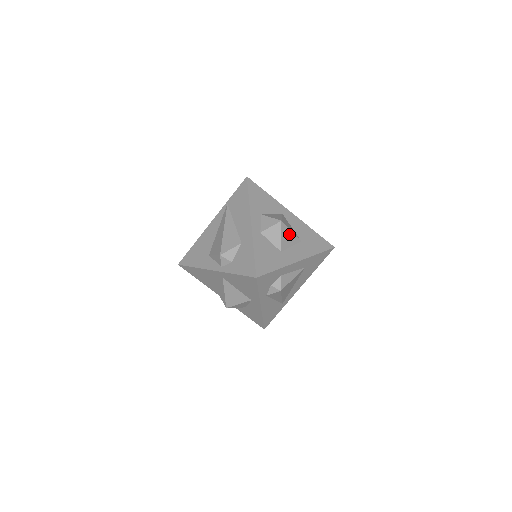
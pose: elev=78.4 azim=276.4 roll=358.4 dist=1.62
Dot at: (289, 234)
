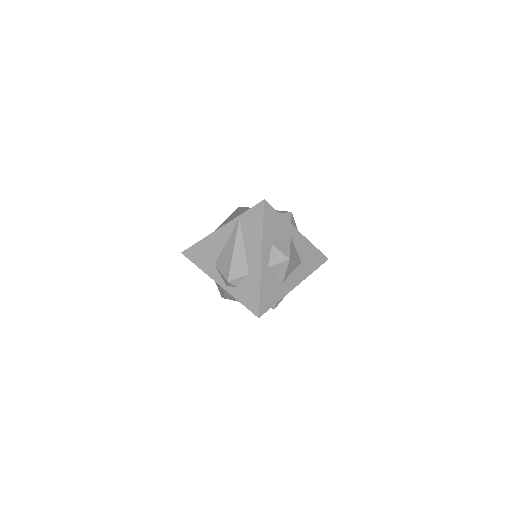
Dot at: (293, 265)
